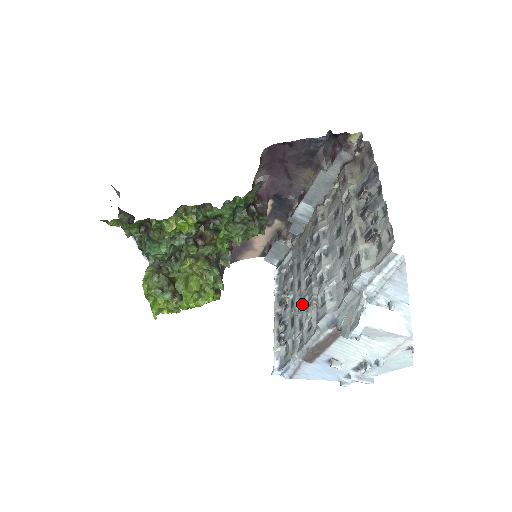
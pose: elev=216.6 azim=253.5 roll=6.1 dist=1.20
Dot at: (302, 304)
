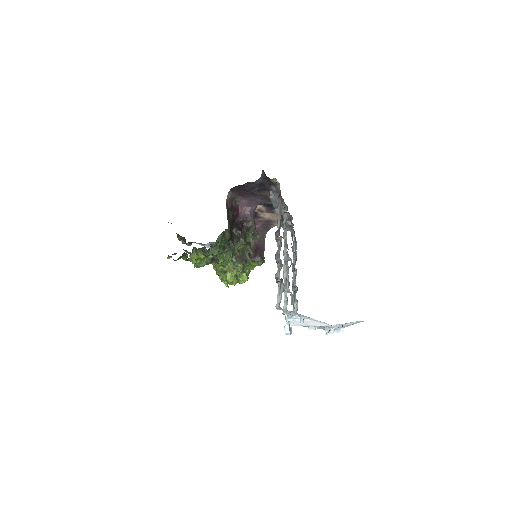
Dot at: (293, 283)
